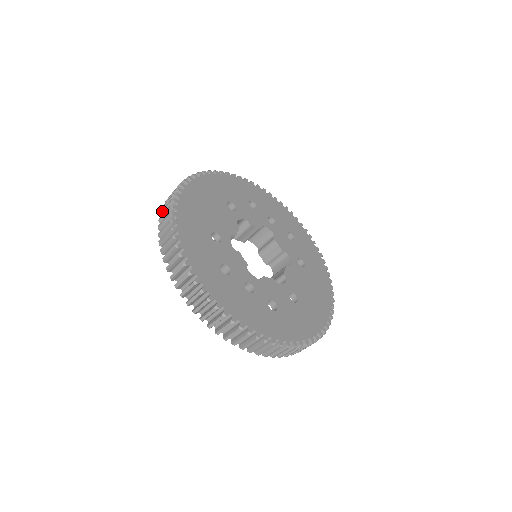
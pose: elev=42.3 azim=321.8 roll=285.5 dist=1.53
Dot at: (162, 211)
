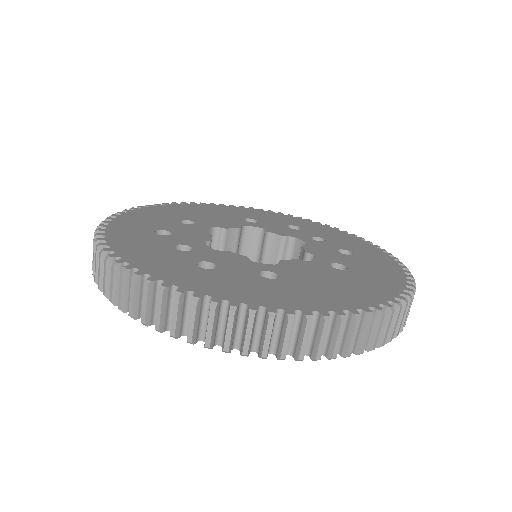
Dot at: occluded
